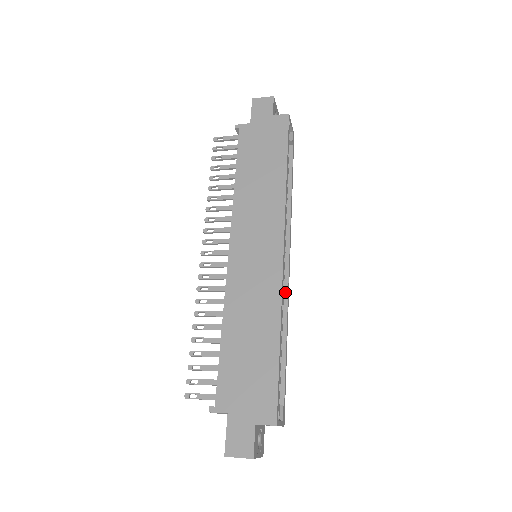
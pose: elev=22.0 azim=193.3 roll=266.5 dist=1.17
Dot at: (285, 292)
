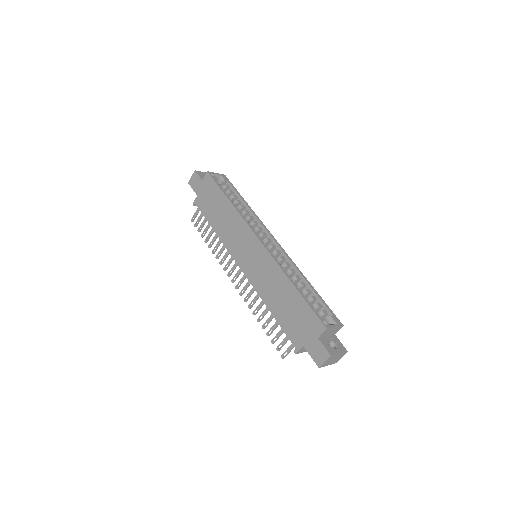
Dot at: (286, 258)
